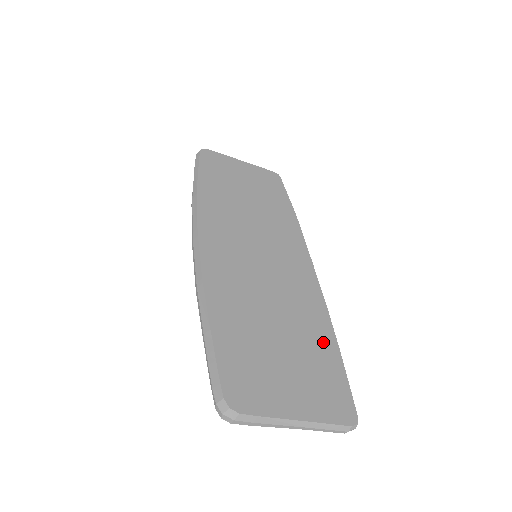
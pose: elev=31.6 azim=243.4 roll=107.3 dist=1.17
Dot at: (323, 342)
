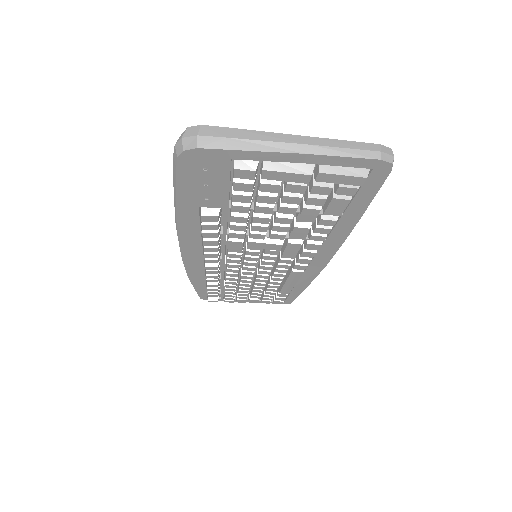
Dot at: occluded
